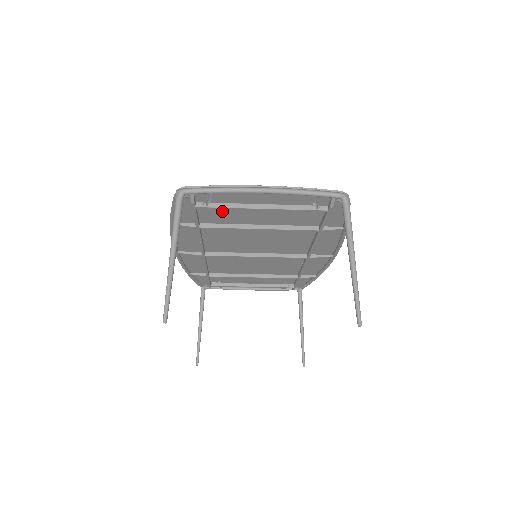
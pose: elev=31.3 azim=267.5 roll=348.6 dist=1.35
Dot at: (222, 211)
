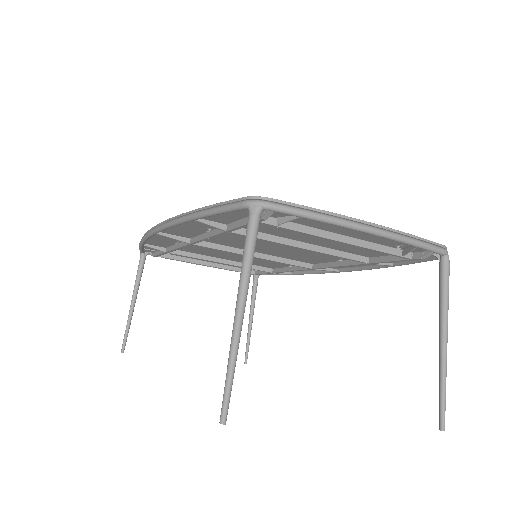
Dot at: occluded
